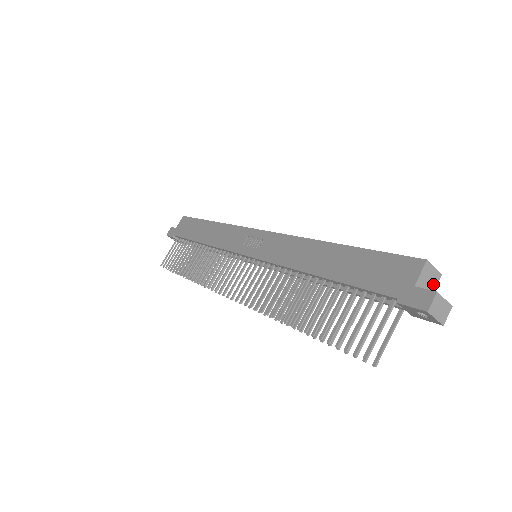
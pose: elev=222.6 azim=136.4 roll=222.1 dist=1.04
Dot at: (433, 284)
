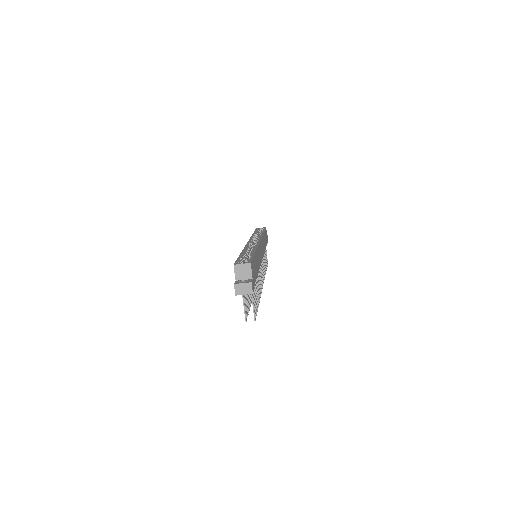
Dot at: (248, 271)
